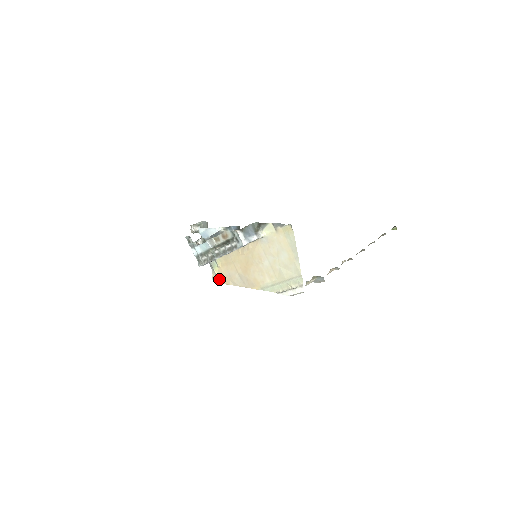
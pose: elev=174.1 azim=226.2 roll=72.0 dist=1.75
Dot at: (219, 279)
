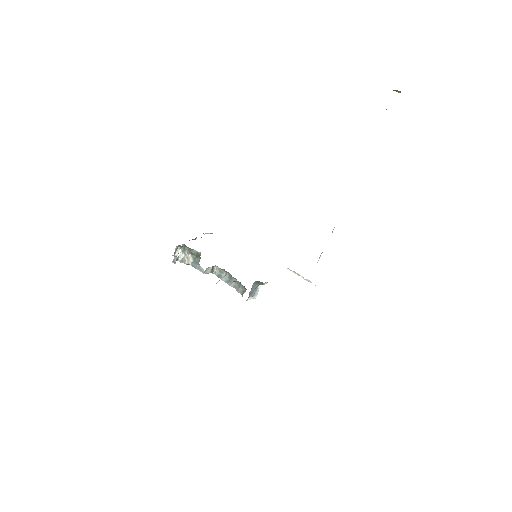
Dot at: occluded
